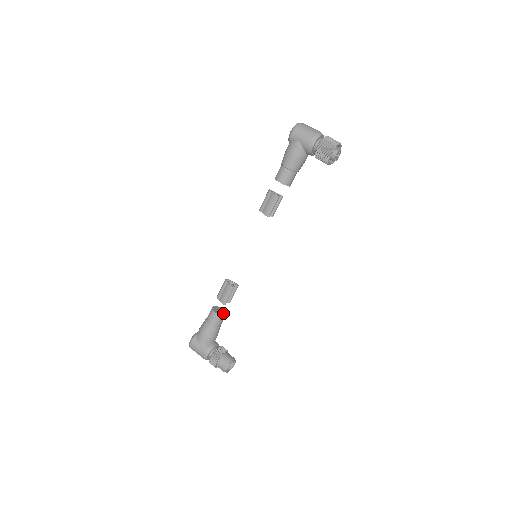
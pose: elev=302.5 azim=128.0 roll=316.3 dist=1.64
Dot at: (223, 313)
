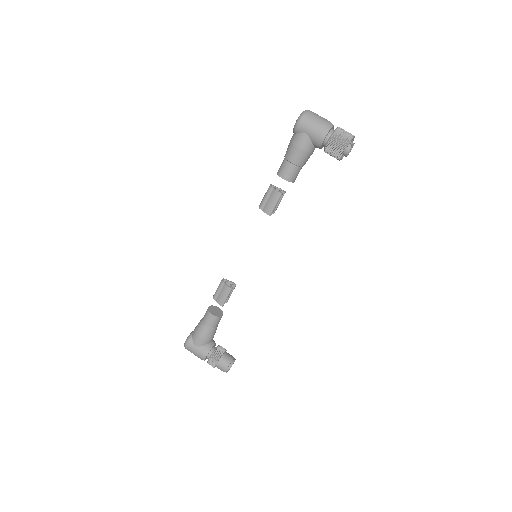
Dot at: (220, 313)
